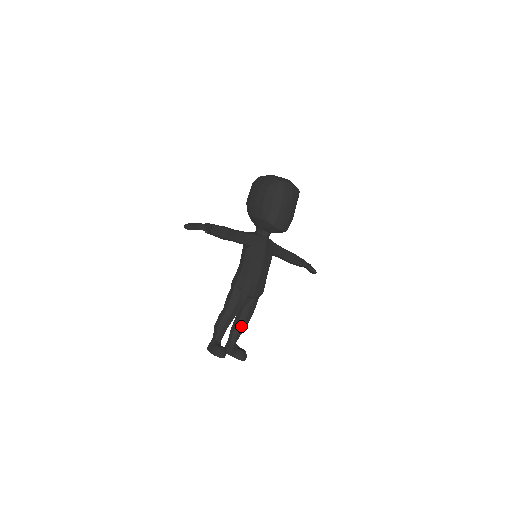
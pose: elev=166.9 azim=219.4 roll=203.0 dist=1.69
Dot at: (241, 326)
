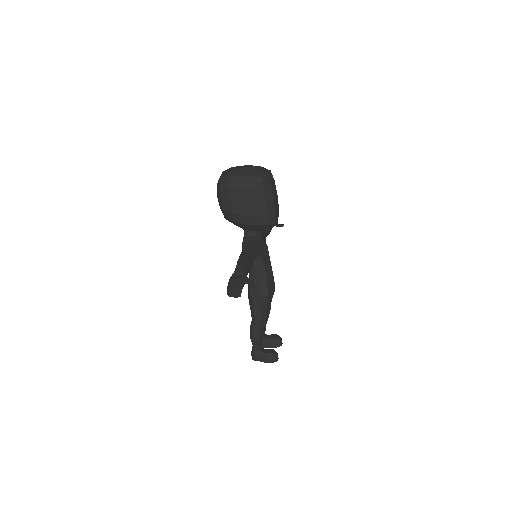
Dot at: (267, 320)
